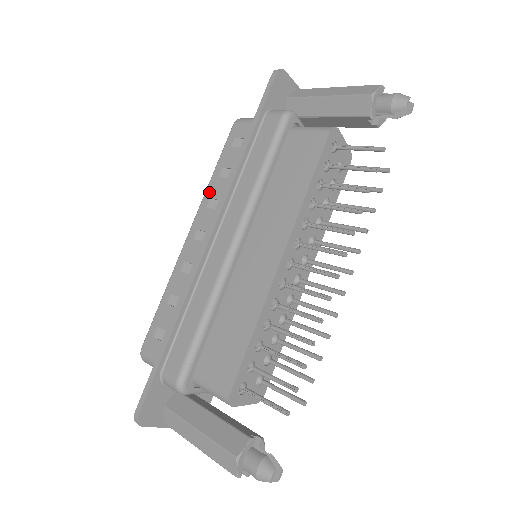
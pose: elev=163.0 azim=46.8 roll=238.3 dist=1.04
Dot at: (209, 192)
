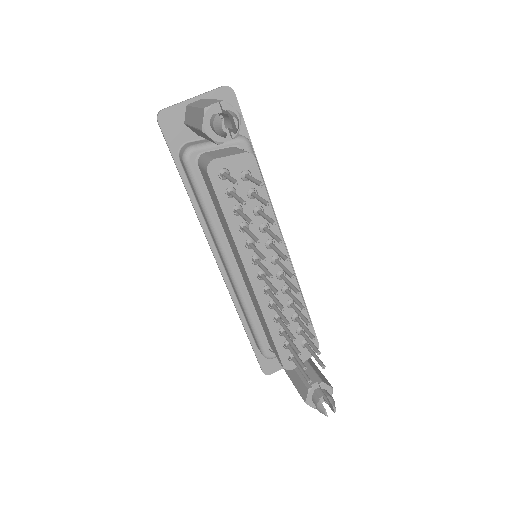
Dot at: occluded
